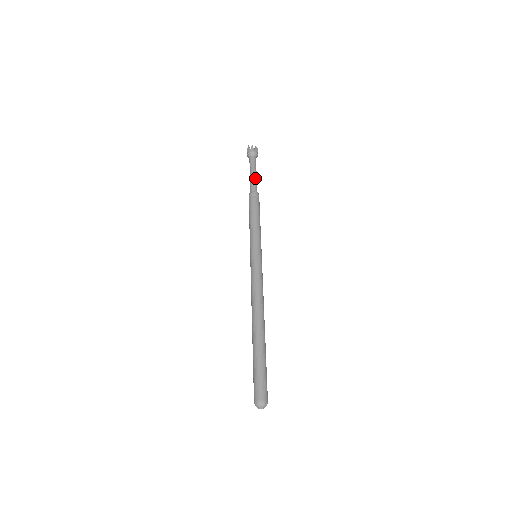
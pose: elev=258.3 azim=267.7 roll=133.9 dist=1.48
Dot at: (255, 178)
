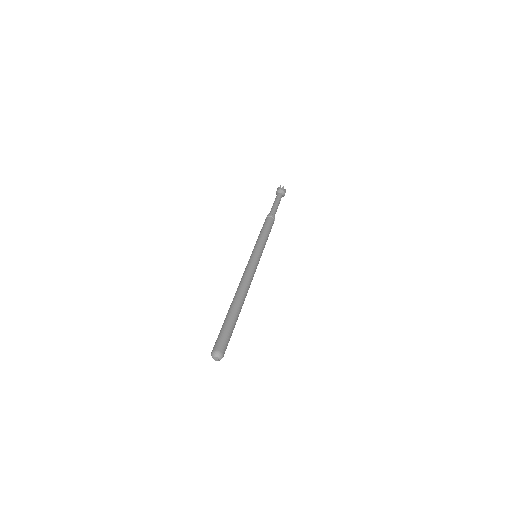
Dot at: (277, 207)
